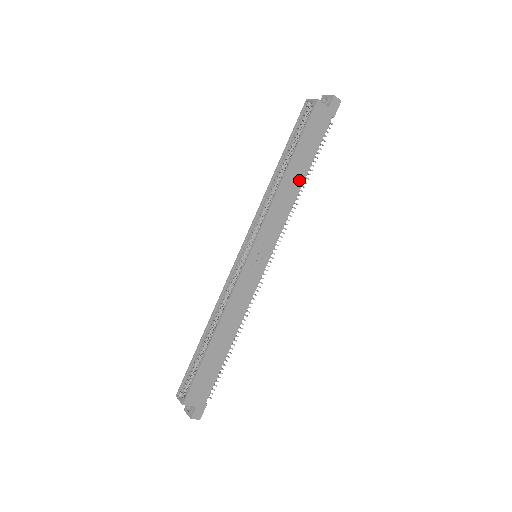
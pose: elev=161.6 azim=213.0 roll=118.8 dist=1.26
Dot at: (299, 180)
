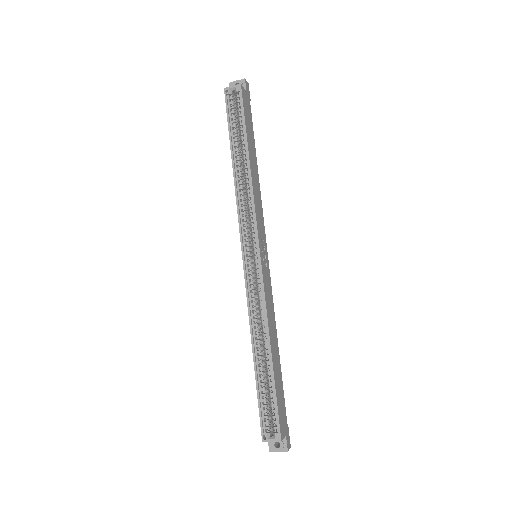
Dot at: (256, 167)
